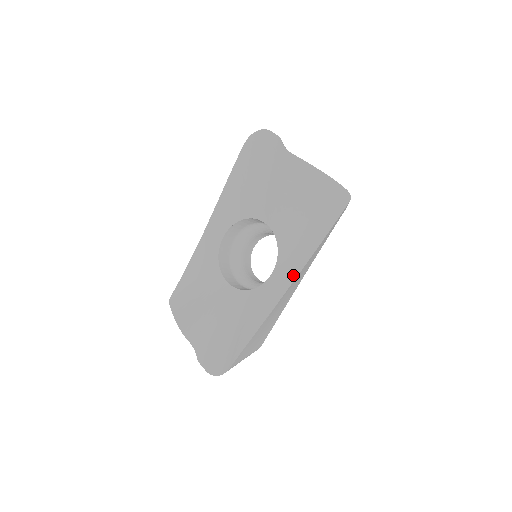
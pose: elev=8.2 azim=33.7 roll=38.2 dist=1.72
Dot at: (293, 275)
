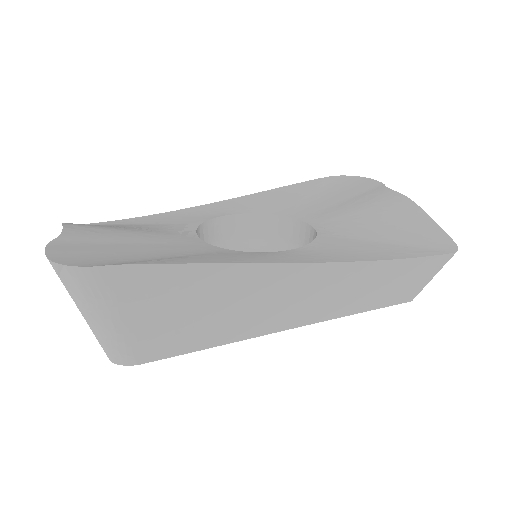
Dot at: (326, 259)
